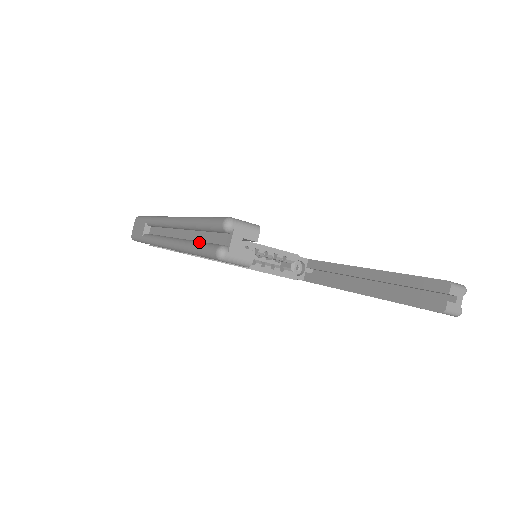
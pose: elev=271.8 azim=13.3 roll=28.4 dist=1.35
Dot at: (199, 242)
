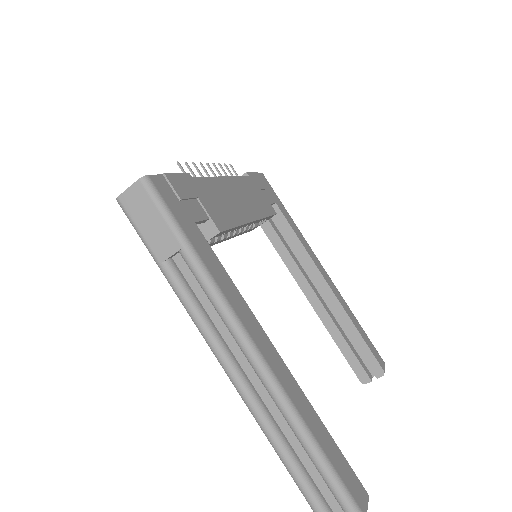
Dot at: (305, 476)
